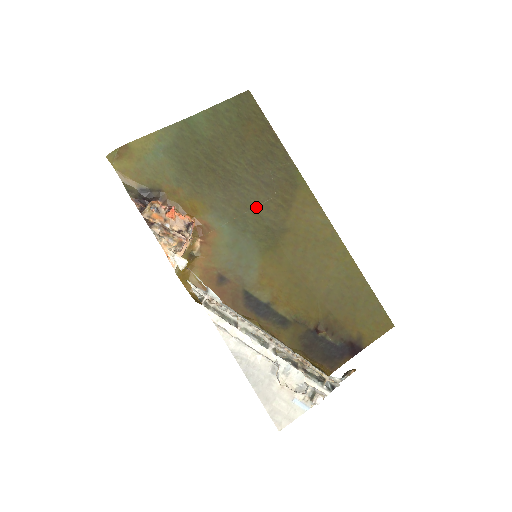
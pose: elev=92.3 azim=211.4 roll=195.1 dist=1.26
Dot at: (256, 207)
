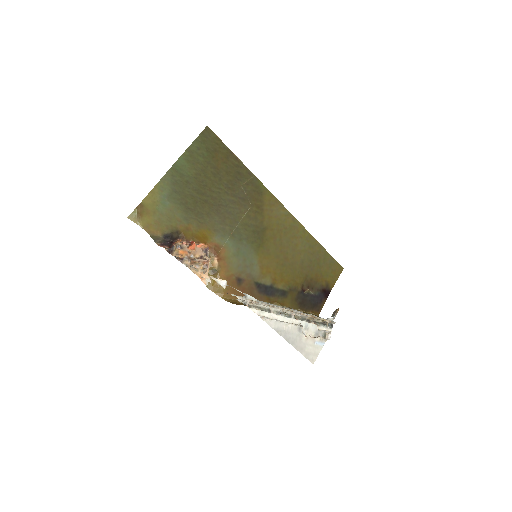
Dot at: (242, 219)
